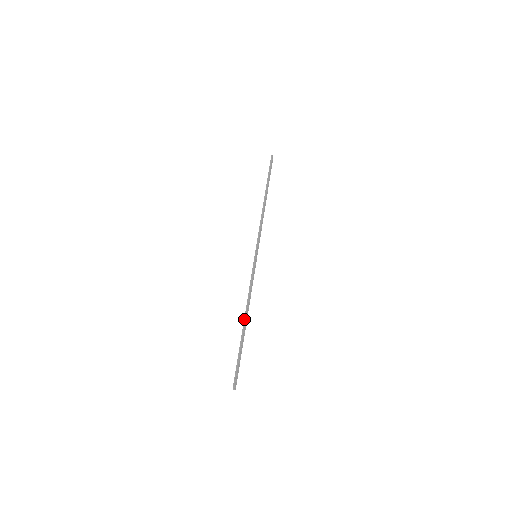
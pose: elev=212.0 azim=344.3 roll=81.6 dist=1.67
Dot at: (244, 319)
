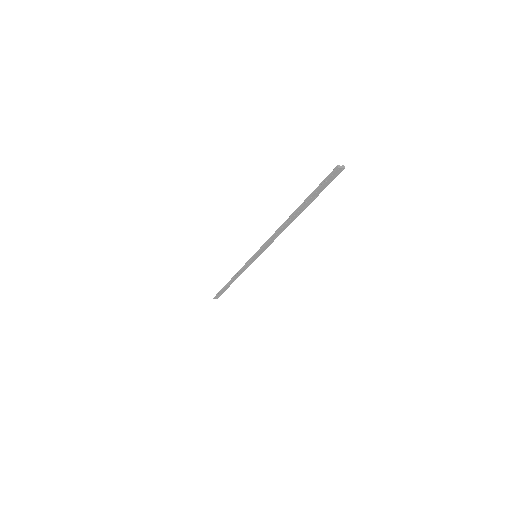
Dot at: (229, 281)
